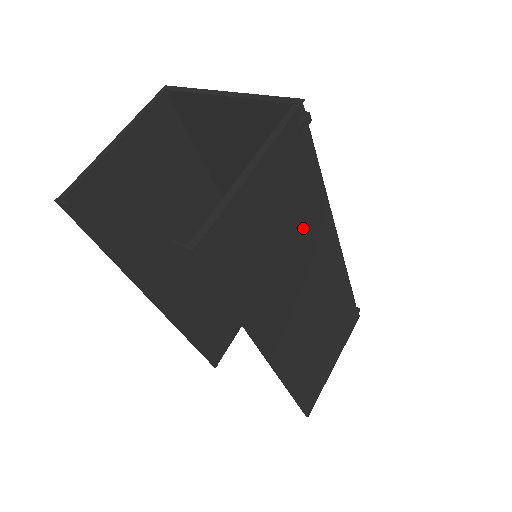
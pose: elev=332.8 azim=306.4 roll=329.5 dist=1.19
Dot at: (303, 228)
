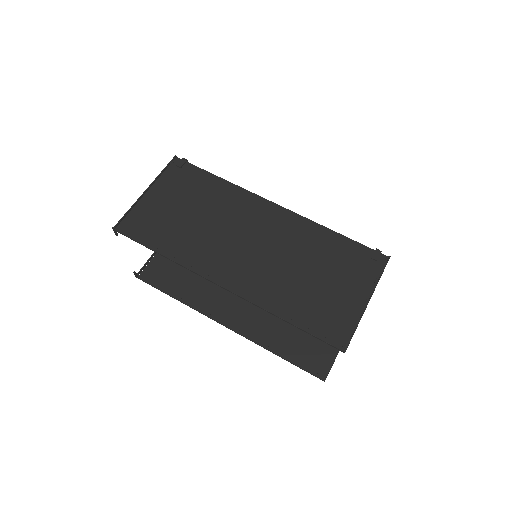
Dot at: (216, 206)
